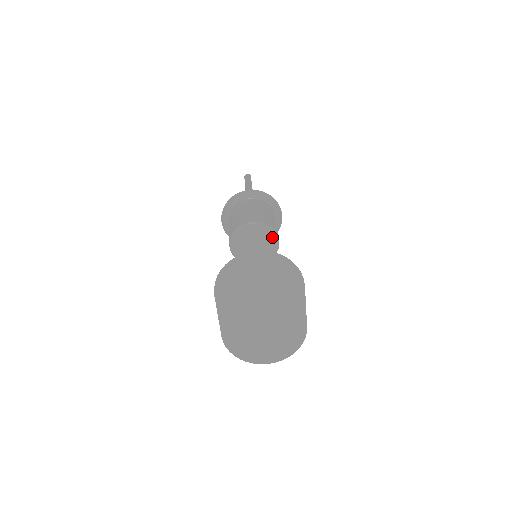
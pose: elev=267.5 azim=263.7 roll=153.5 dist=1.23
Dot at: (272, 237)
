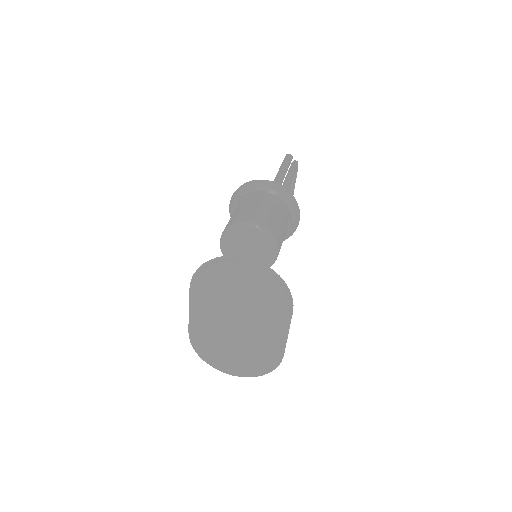
Dot at: (270, 247)
